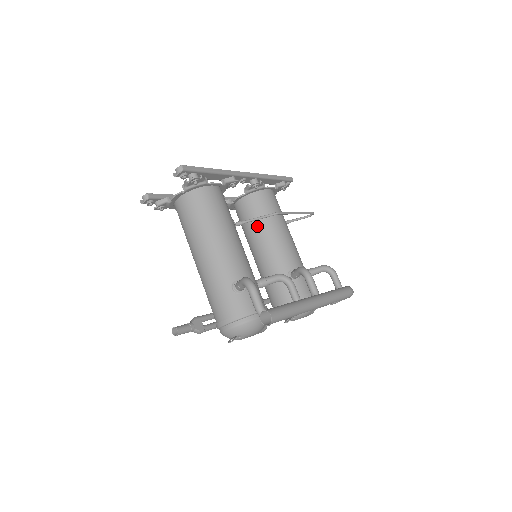
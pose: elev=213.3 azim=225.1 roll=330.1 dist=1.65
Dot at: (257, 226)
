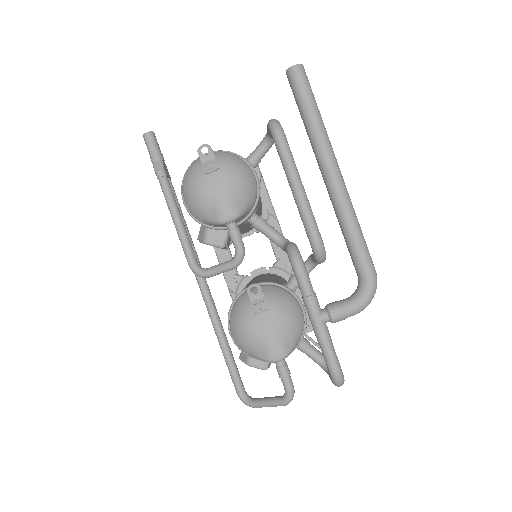
Dot at: (267, 275)
